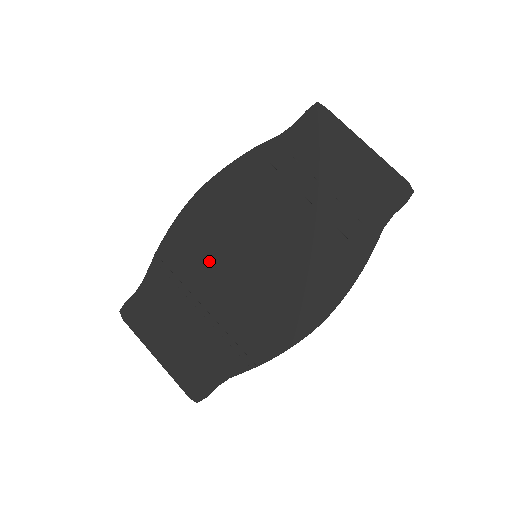
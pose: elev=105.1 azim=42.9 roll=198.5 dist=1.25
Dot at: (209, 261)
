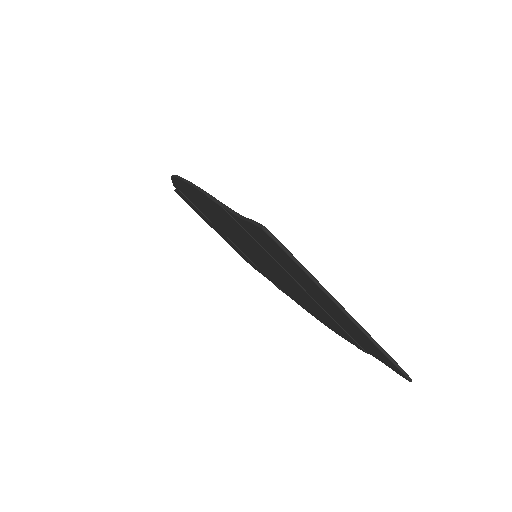
Dot at: (218, 225)
